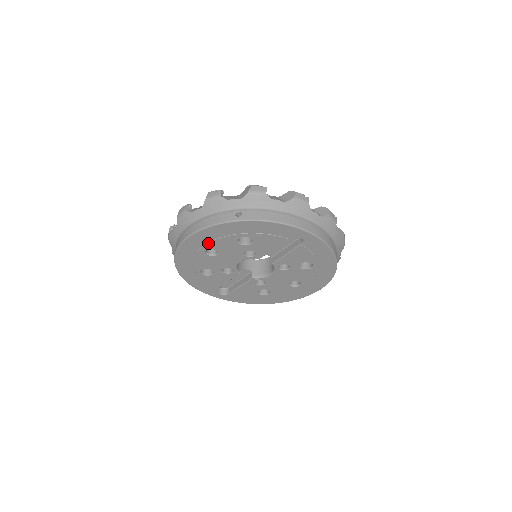
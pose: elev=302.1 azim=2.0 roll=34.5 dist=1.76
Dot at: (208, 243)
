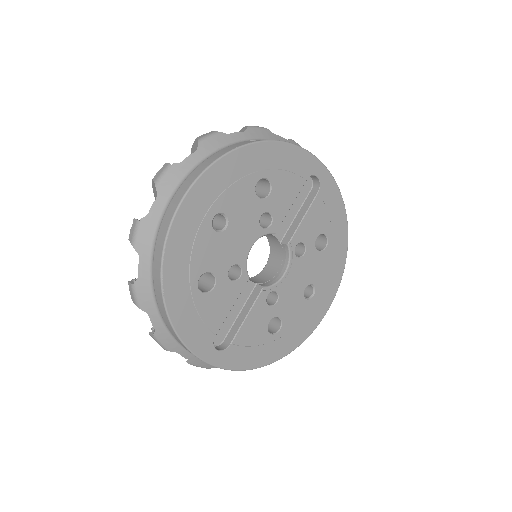
Dot at: (218, 197)
